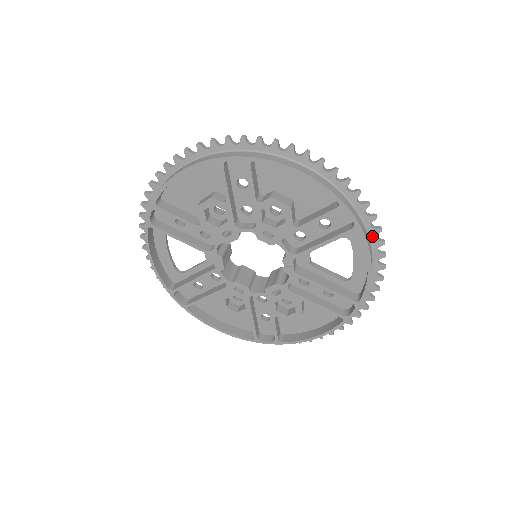
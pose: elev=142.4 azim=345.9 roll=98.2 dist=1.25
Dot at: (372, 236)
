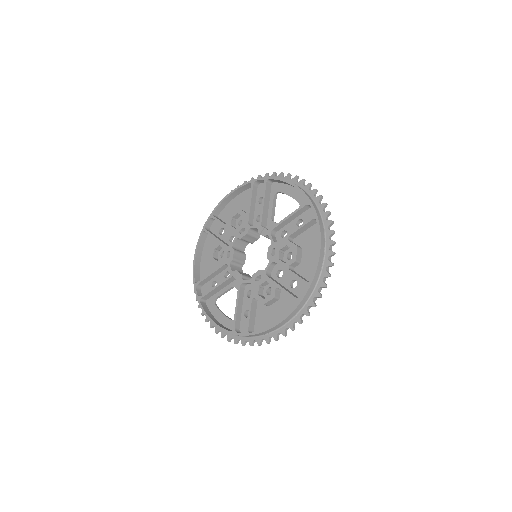
Dot at: (282, 178)
